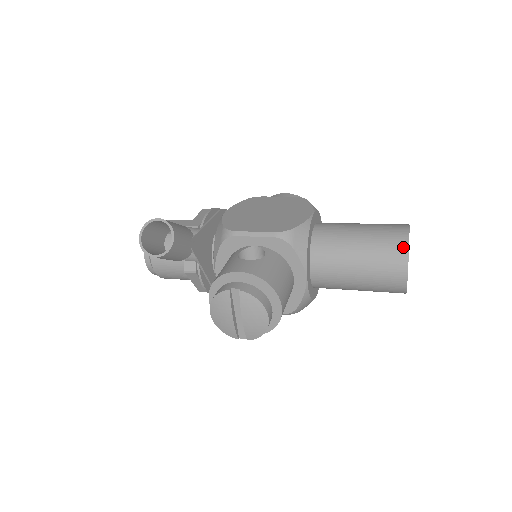
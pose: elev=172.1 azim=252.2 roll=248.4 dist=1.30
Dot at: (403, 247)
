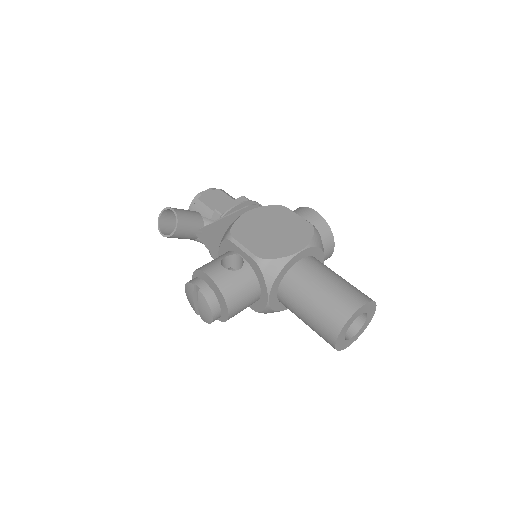
Dot at: (342, 320)
